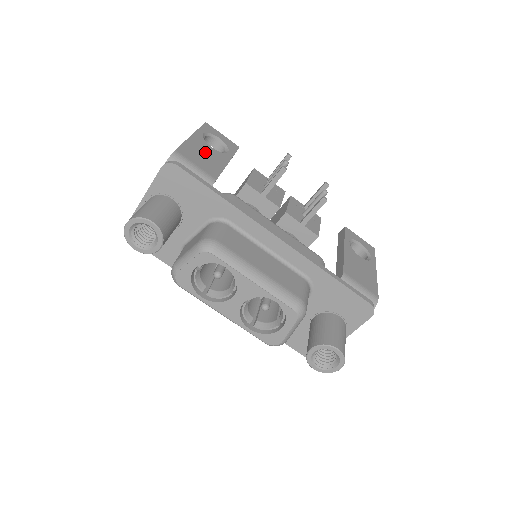
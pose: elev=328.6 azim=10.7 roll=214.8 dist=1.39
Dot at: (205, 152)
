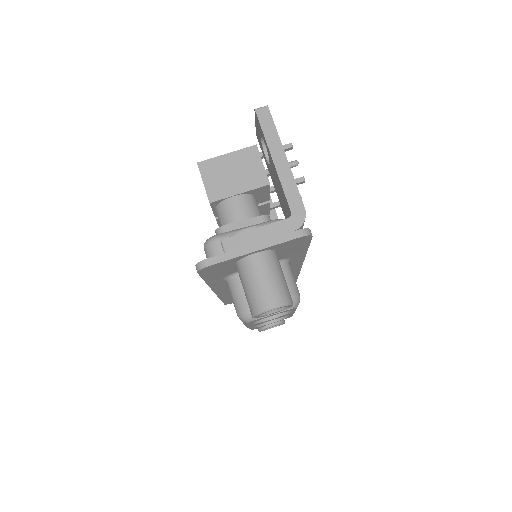
Dot at: occluded
